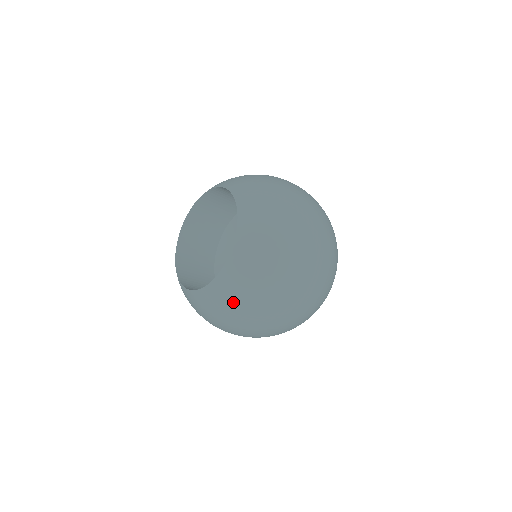
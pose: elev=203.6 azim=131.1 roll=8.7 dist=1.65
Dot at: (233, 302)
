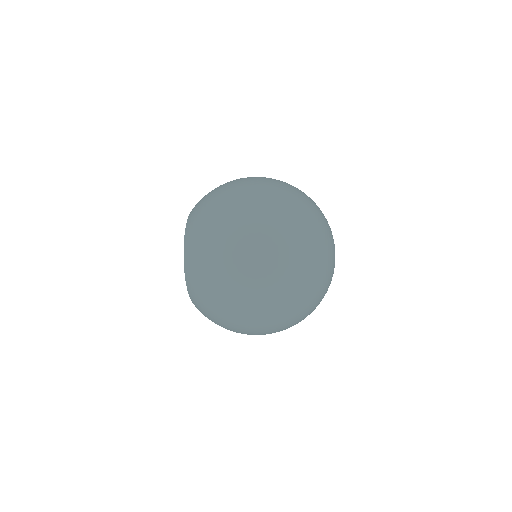
Dot at: (201, 284)
